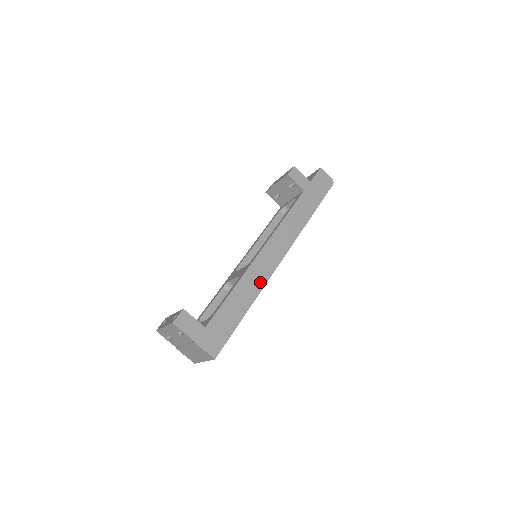
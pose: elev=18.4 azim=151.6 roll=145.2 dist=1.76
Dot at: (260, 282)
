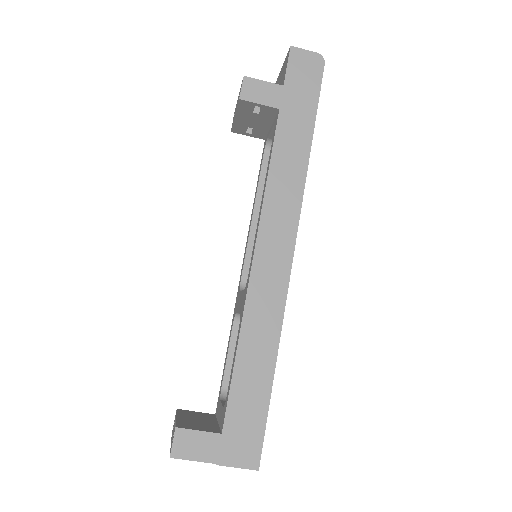
Dot at: (274, 311)
